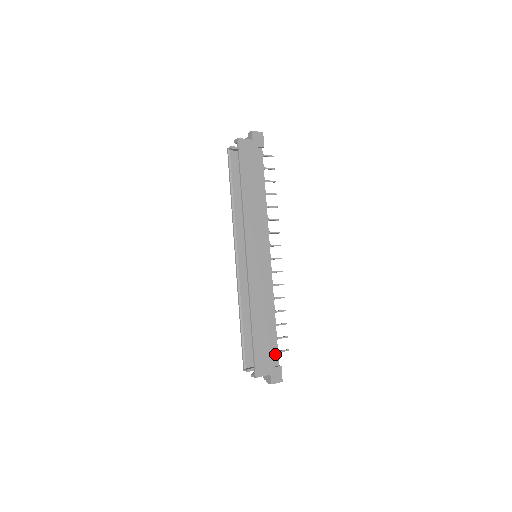
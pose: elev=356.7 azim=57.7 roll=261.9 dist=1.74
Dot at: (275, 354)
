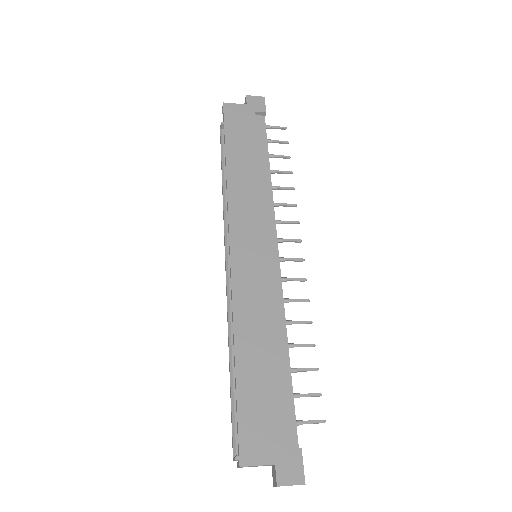
Dot at: (289, 424)
